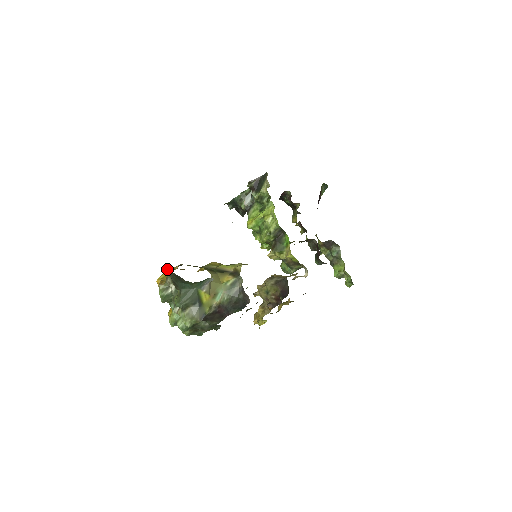
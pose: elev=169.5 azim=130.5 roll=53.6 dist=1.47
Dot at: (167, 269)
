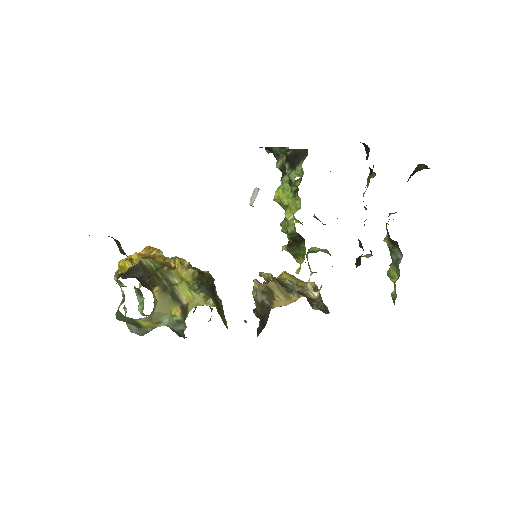
Dot at: (126, 260)
